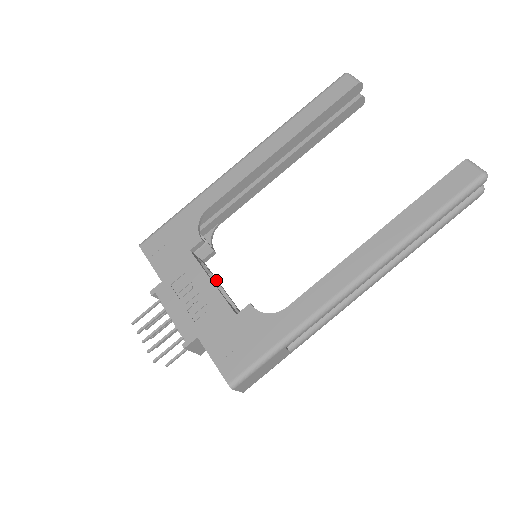
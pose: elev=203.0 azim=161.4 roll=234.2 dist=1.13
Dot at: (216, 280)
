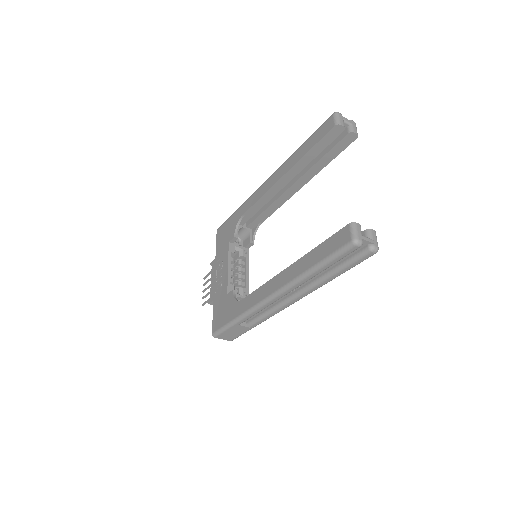
Dot at: (246, 264)
